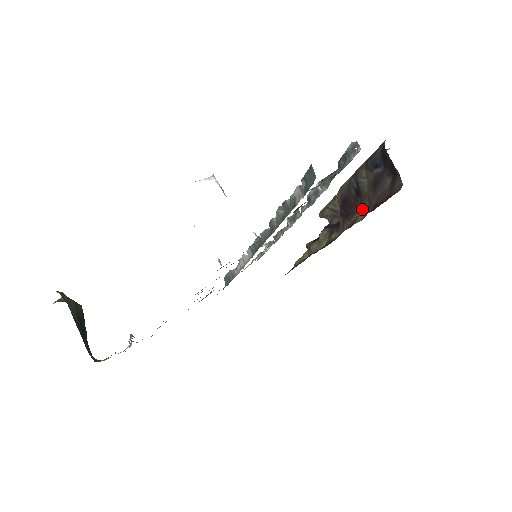
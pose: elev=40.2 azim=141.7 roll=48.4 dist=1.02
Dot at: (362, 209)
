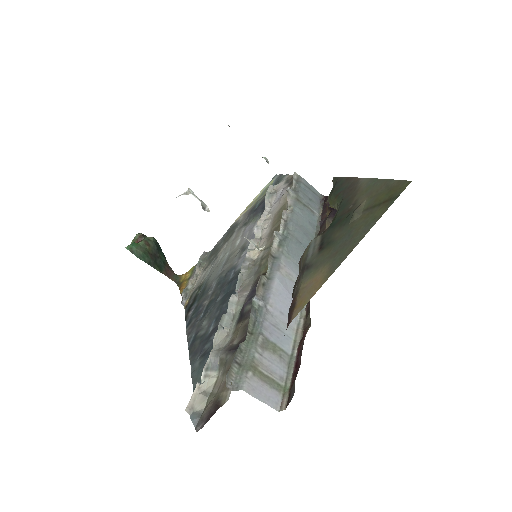
Dot at: (309, 314)
